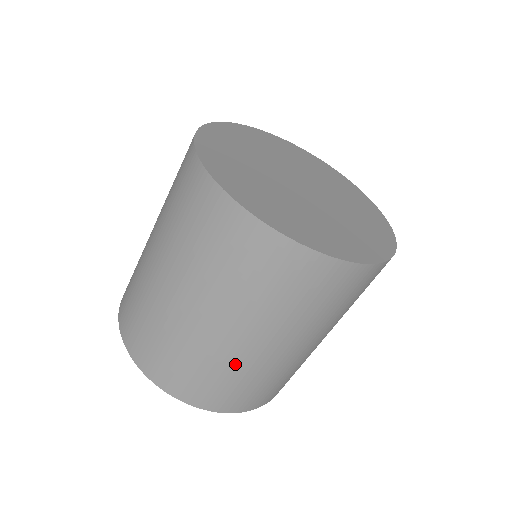
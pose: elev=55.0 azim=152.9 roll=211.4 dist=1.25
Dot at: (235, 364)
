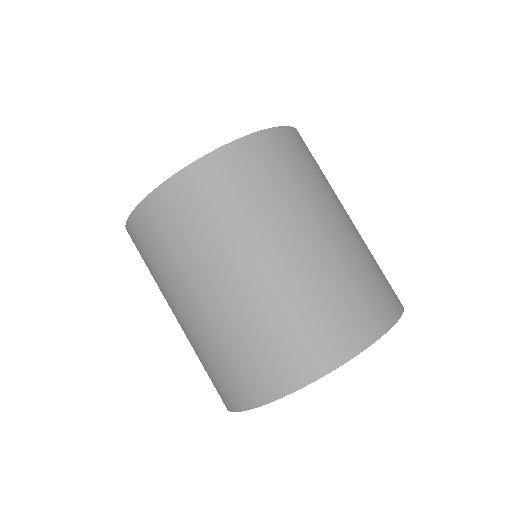
Dot at: (297, 289)
